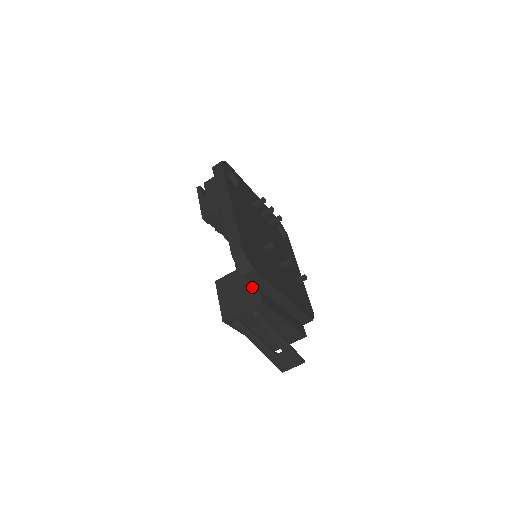
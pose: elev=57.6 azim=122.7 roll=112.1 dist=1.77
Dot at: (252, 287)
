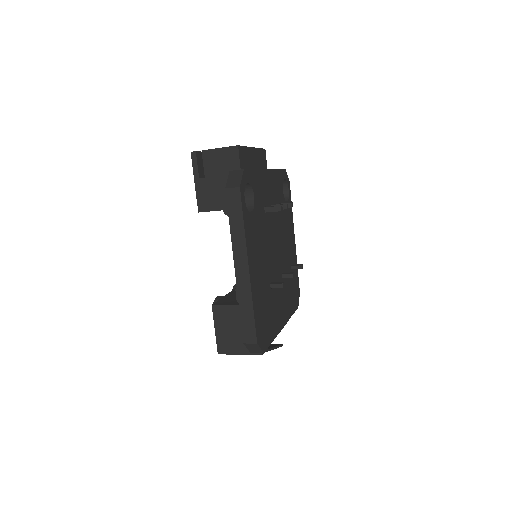
Dot at: occluded
